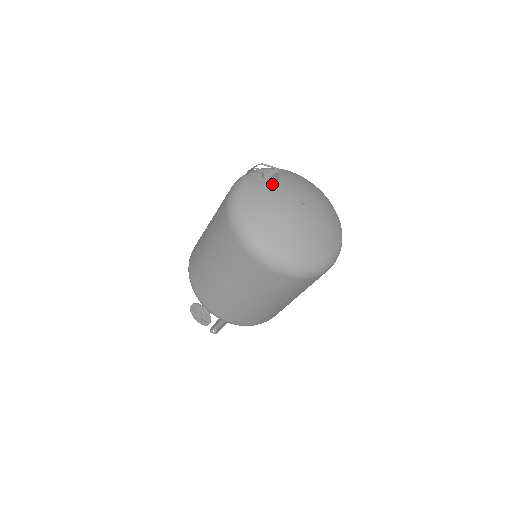
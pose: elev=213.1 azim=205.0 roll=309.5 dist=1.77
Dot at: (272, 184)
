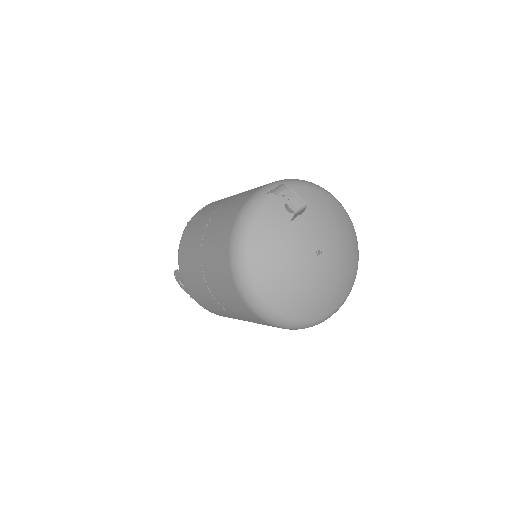
Dot at: (293, 219)
